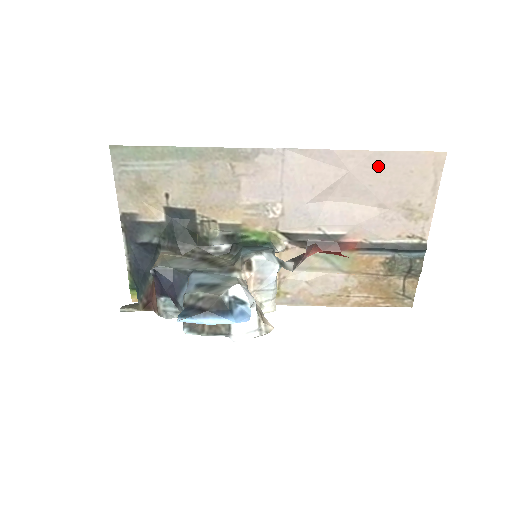
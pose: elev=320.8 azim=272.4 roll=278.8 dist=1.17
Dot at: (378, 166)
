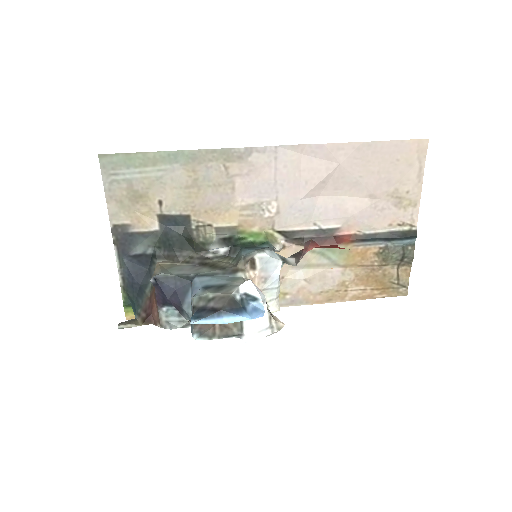
Dot at: (367, 157)
